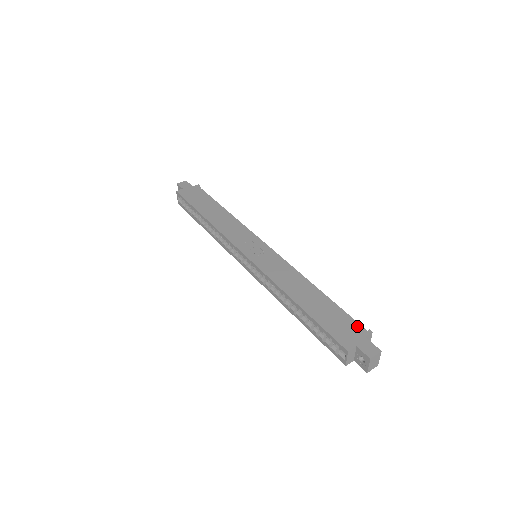
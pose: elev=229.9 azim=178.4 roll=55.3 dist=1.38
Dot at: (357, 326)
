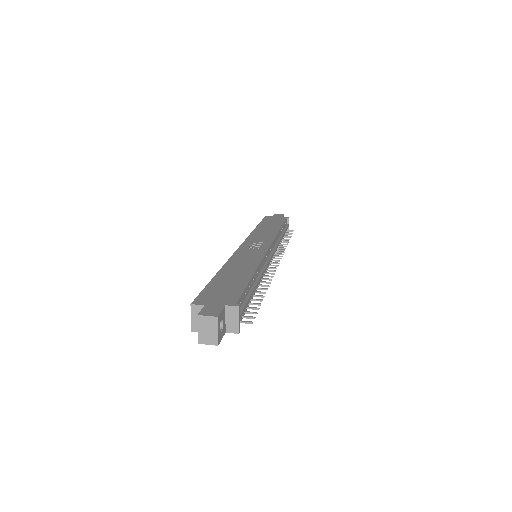
Dot at: (234, 298)
